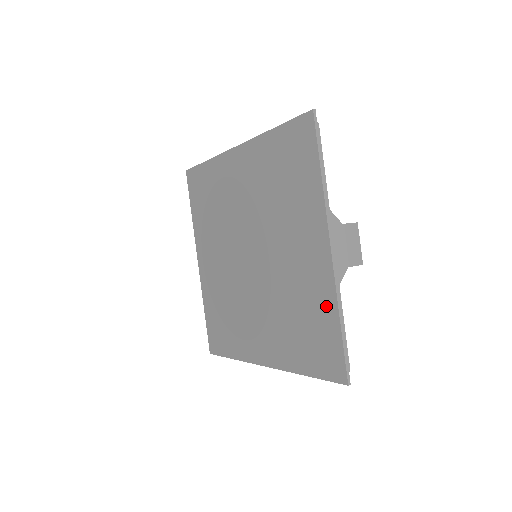
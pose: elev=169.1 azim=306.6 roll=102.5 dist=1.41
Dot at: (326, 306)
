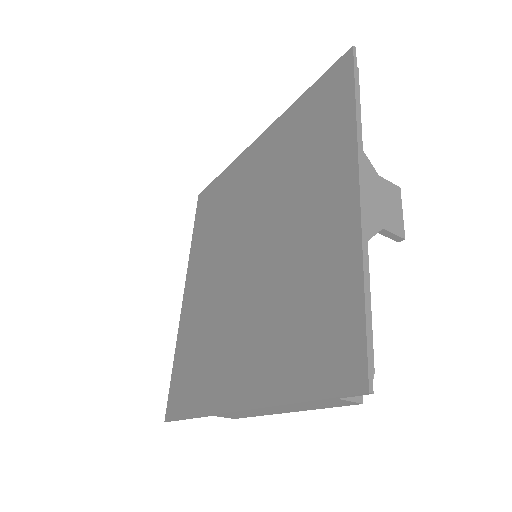
Dot at: (344, 269)
